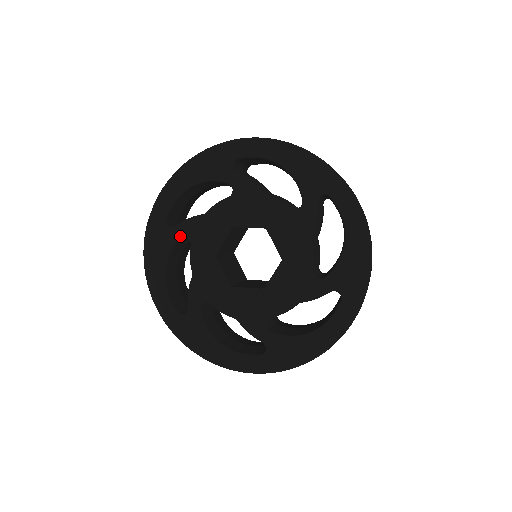
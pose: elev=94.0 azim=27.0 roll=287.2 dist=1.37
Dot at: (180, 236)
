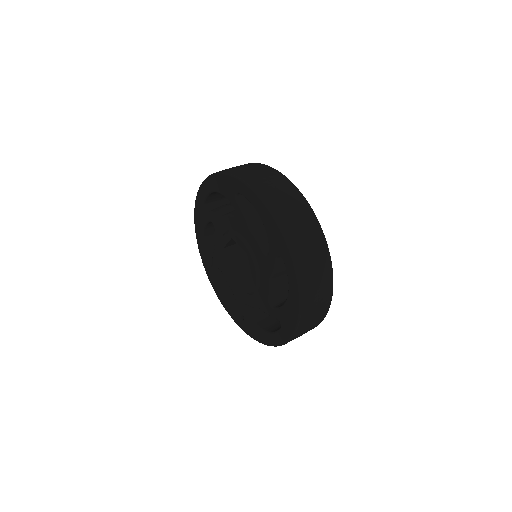
Dot at: (210, 220)
